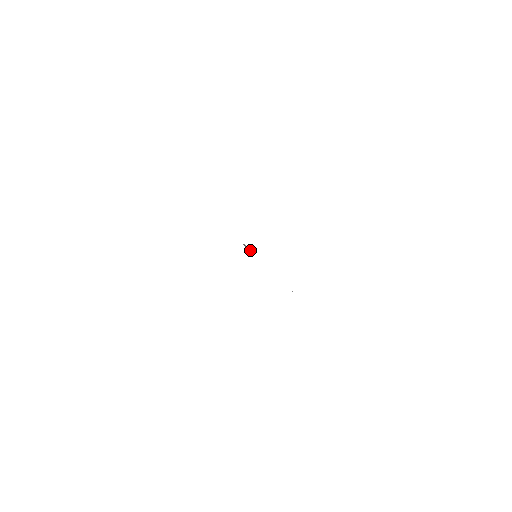
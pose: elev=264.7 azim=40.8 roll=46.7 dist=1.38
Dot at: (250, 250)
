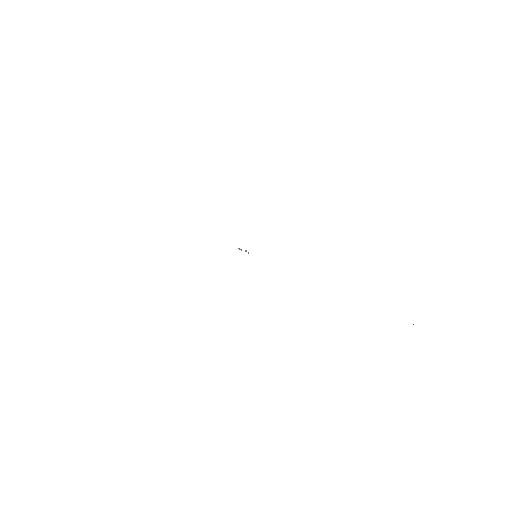
Dot at: occluded
